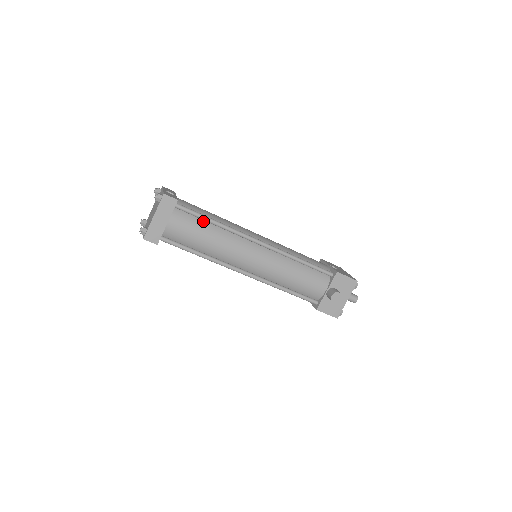
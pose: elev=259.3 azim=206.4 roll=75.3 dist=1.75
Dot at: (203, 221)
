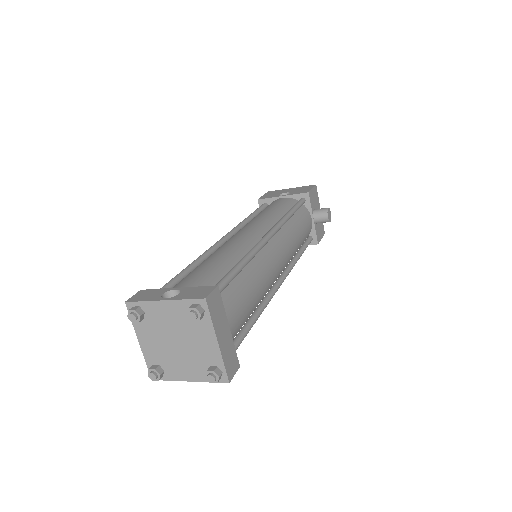
Dot at: (235, 278)
